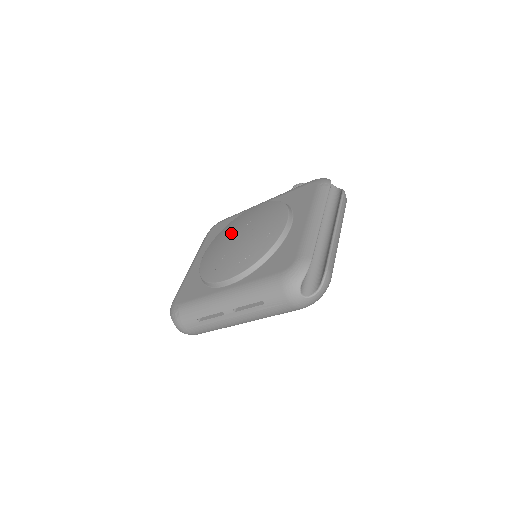
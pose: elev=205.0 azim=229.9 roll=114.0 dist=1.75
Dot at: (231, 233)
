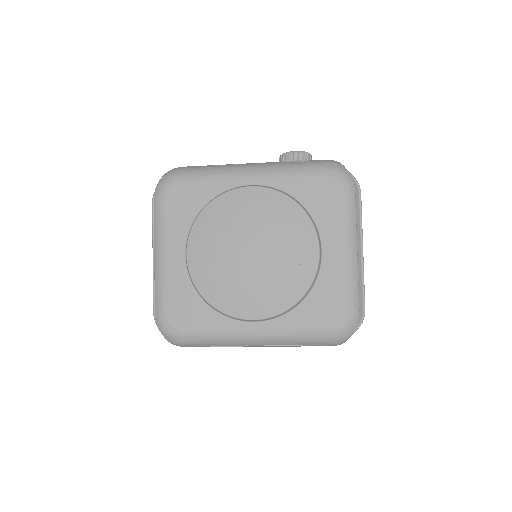
Dot at: (231, 238)
